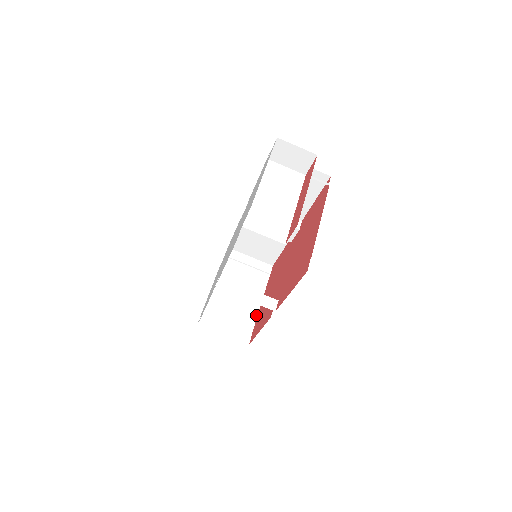
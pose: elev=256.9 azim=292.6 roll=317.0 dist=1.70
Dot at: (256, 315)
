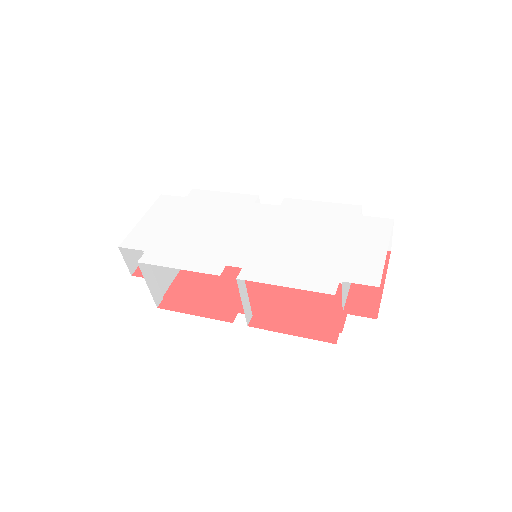
Dot at: (174, 277)
